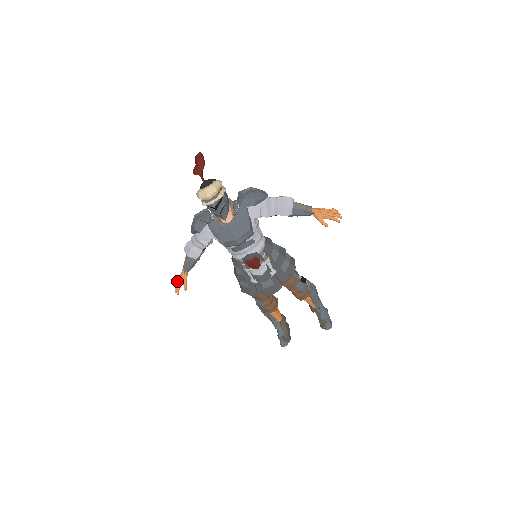
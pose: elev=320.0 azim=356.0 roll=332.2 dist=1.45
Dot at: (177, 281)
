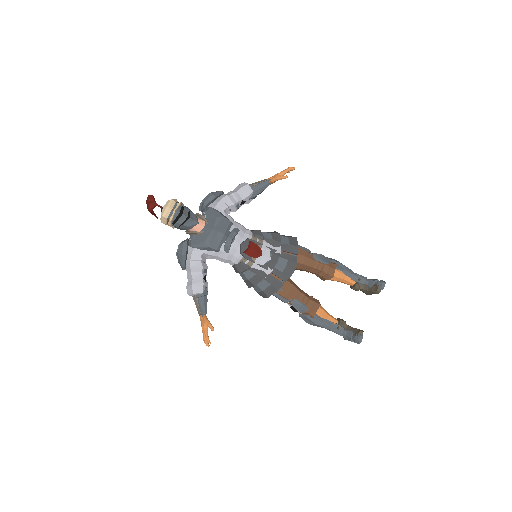
Dot at: (203, 335)
